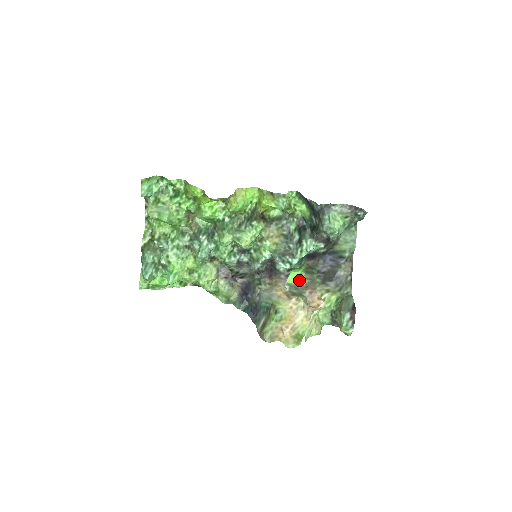
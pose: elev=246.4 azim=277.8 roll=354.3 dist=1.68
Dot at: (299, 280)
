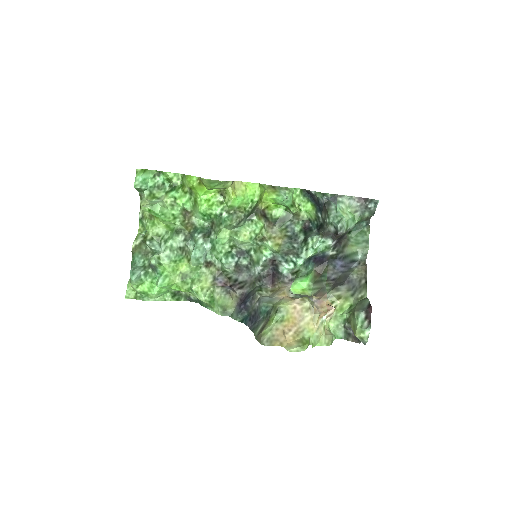
Dot at: (306, 291)
